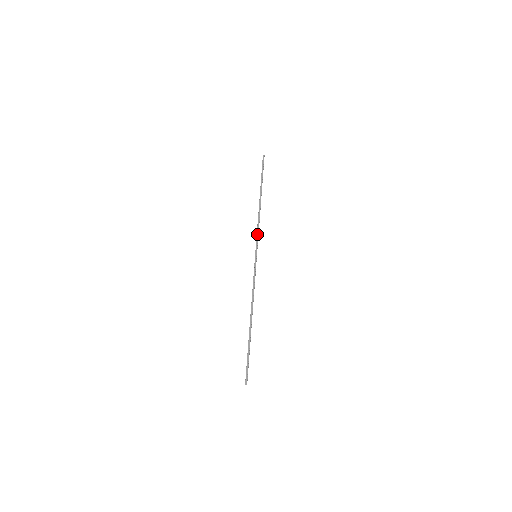
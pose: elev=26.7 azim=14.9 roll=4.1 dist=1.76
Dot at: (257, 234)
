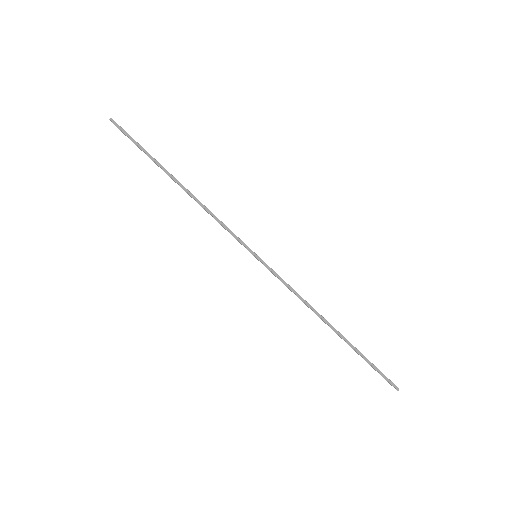
Dot at: (228, 229)
